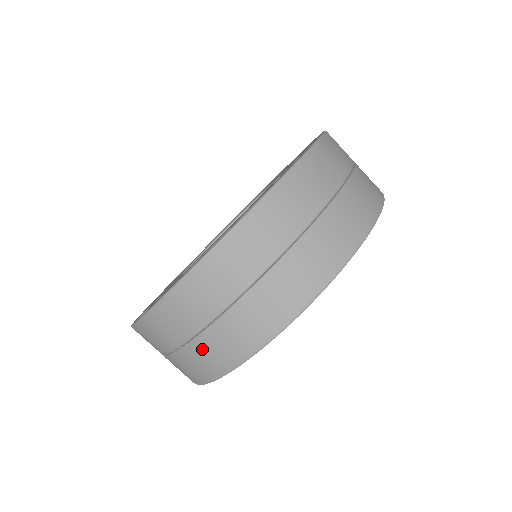
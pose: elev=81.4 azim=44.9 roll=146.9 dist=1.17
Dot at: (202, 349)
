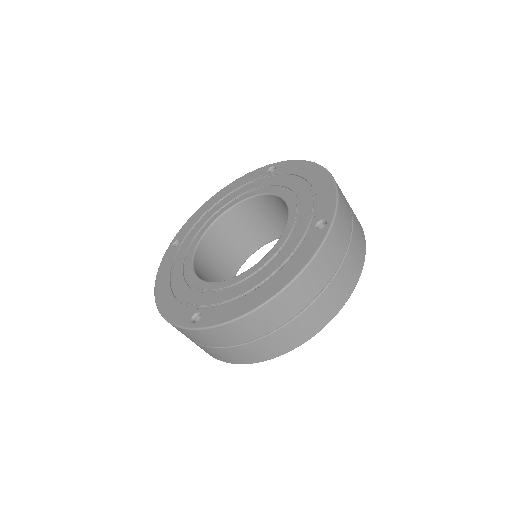
Dot at: occluded
